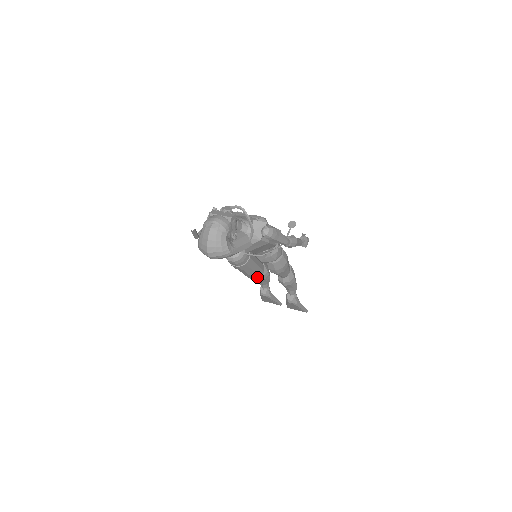
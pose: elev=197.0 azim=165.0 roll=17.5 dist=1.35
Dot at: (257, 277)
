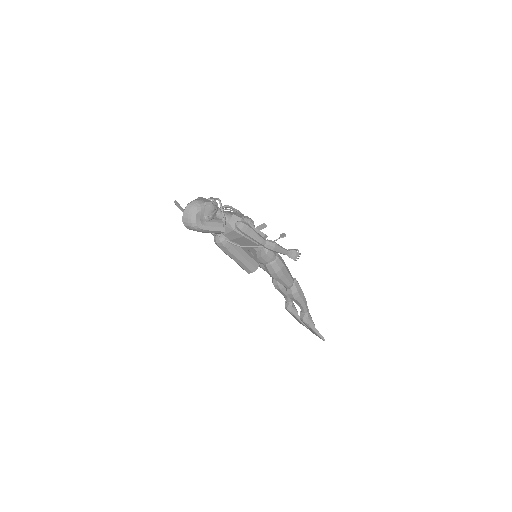
Dot at: (250, 272)
